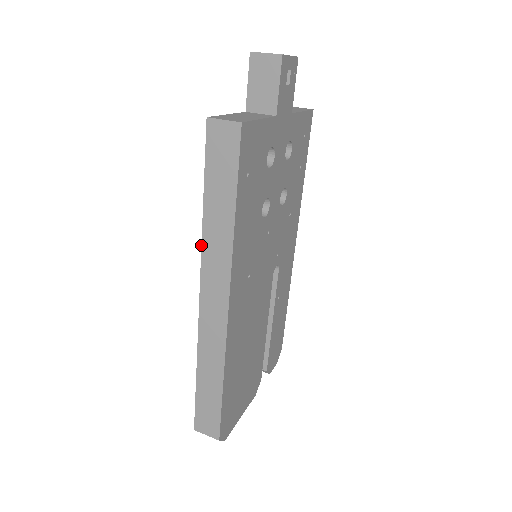
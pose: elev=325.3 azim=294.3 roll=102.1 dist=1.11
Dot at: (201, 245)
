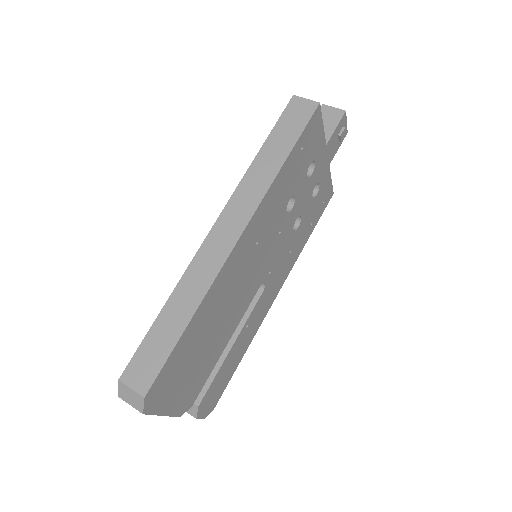
Dot at: (241, 180)
